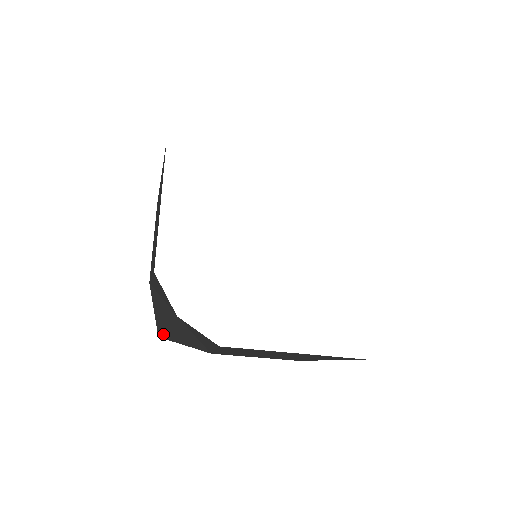
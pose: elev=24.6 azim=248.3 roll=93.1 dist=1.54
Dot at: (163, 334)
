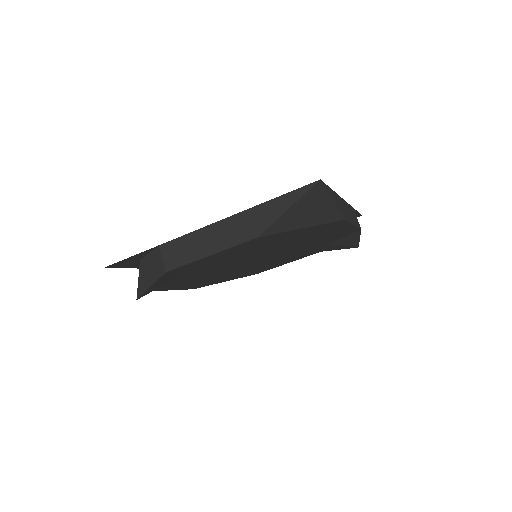
Dot at: (138, 293)
